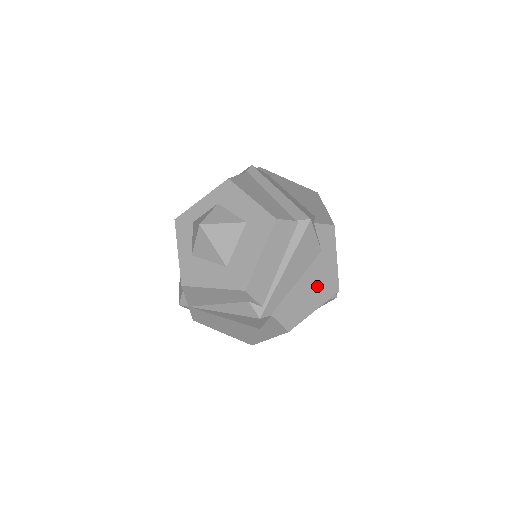
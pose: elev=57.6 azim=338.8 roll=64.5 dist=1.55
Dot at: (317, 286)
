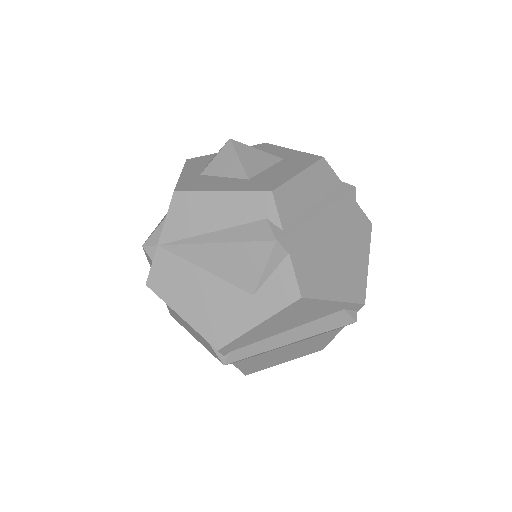
Dot at: (344, 272)
